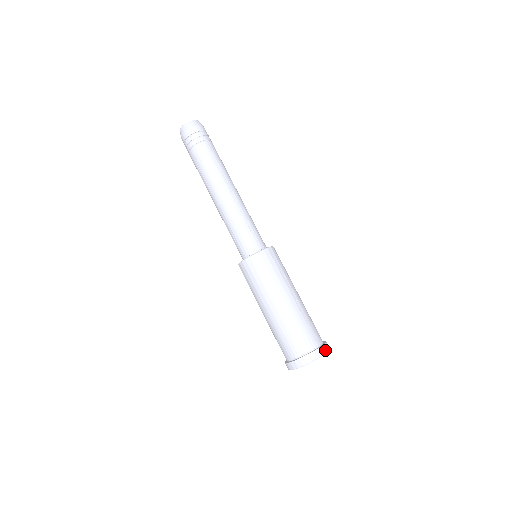
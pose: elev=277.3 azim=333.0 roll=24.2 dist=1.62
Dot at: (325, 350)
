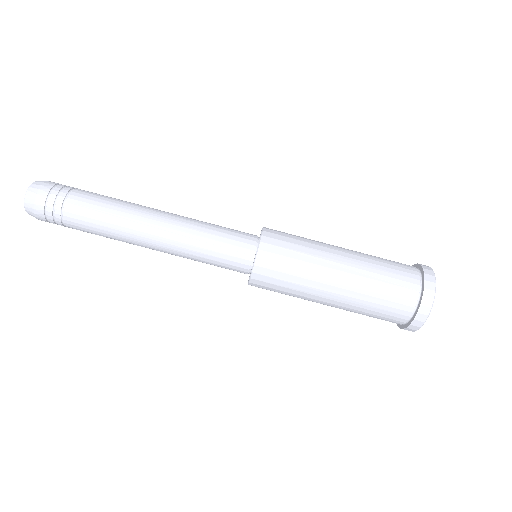
Dot at: (431, 289)
